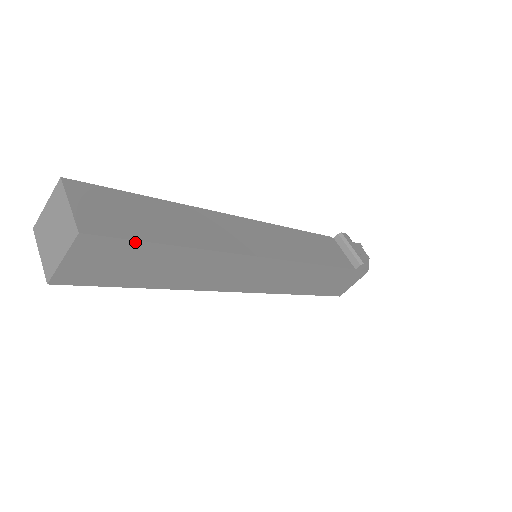
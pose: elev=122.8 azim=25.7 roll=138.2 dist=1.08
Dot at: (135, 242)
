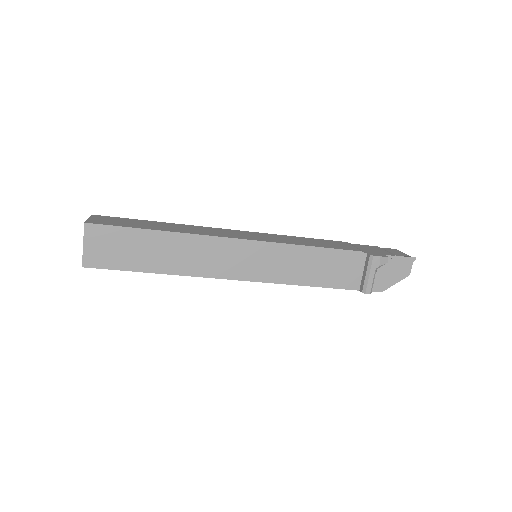
Dot at: (120, 270)
